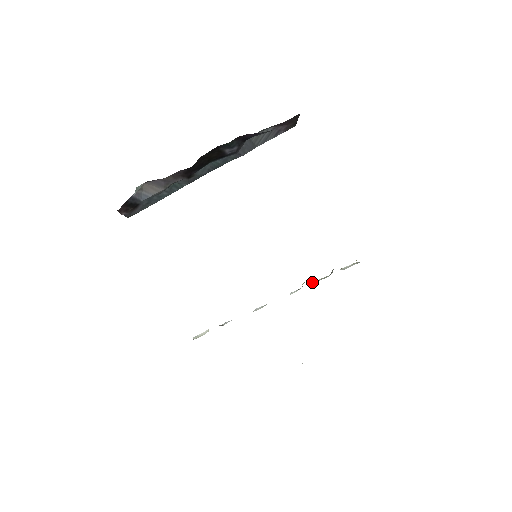
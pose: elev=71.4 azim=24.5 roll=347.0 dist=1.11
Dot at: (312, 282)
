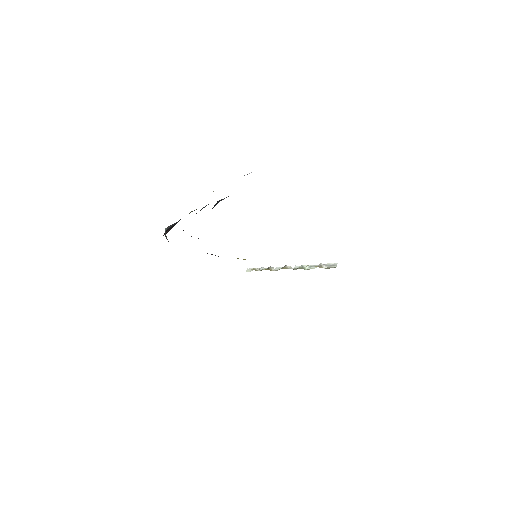
Dot at: (306, 267)
